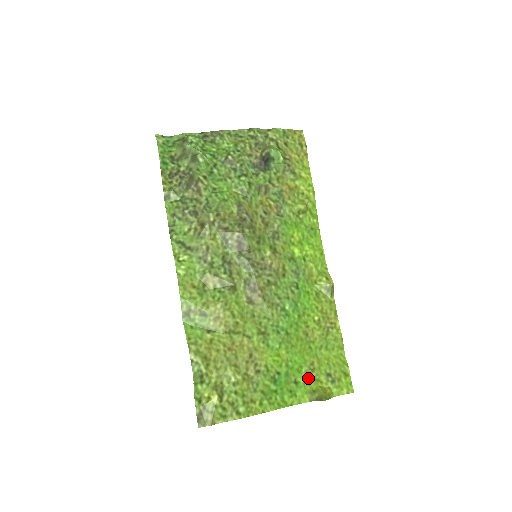
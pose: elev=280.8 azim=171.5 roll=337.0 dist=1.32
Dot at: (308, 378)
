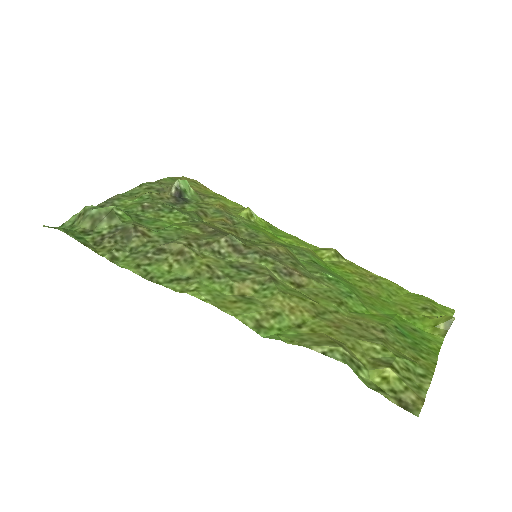
Dot at: (416, 322)
